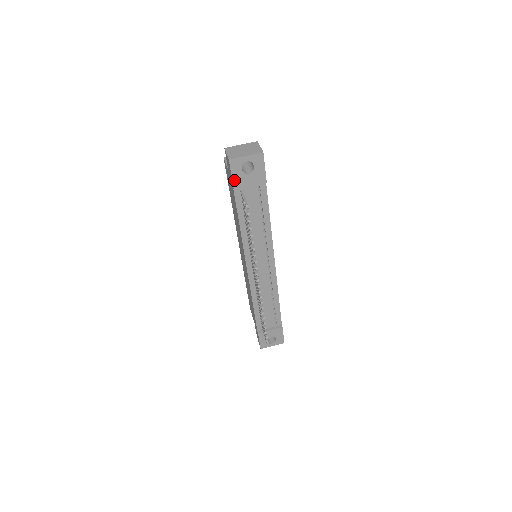
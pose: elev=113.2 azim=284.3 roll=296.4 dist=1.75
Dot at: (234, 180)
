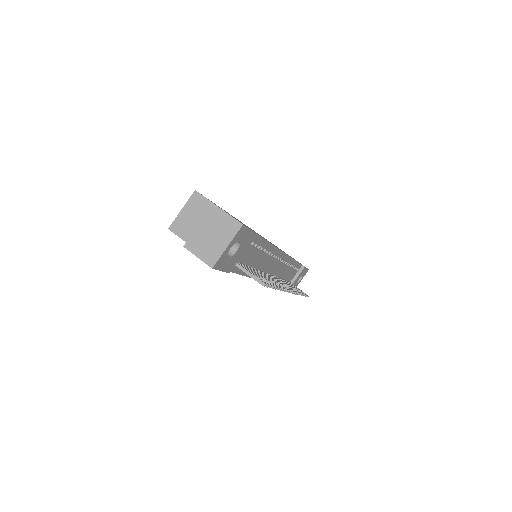
Dot at: (225, 270)
